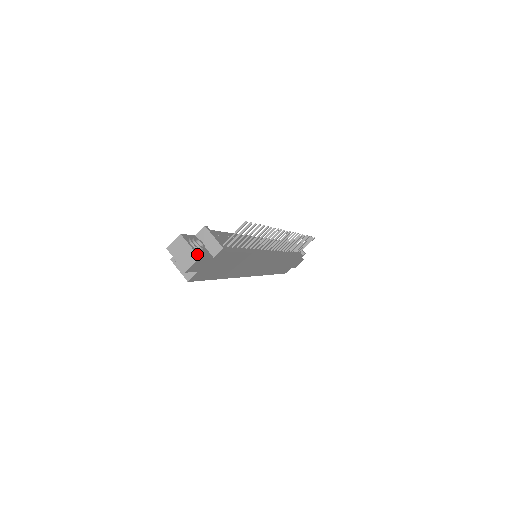
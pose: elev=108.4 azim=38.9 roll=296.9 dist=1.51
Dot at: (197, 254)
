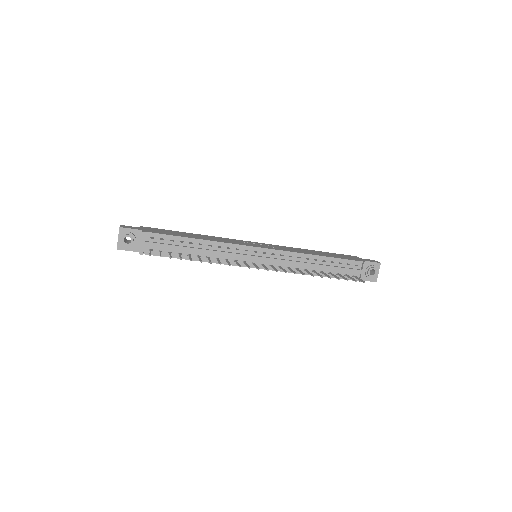
Dot at: (117, 246)
